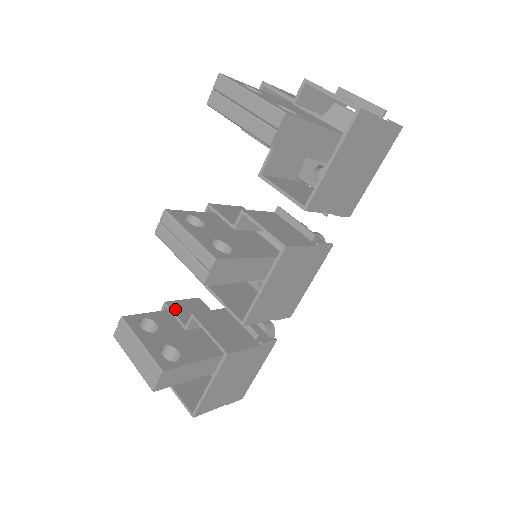
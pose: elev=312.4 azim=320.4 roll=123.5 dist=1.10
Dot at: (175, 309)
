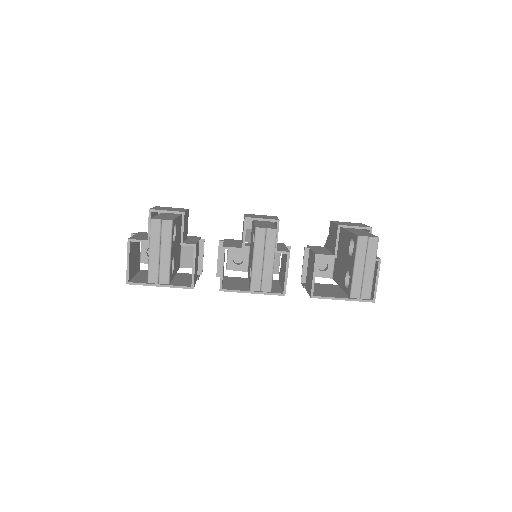
Dot at: occluded
